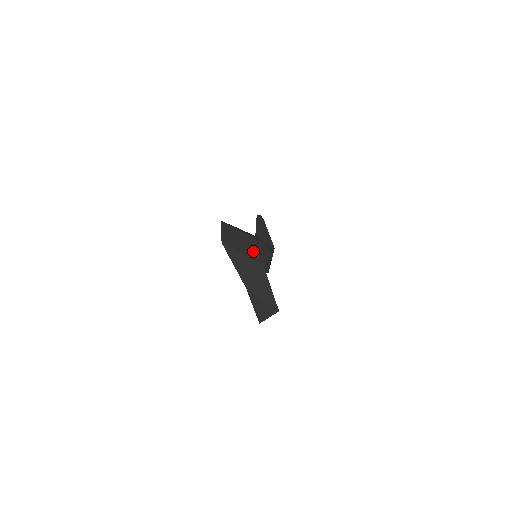
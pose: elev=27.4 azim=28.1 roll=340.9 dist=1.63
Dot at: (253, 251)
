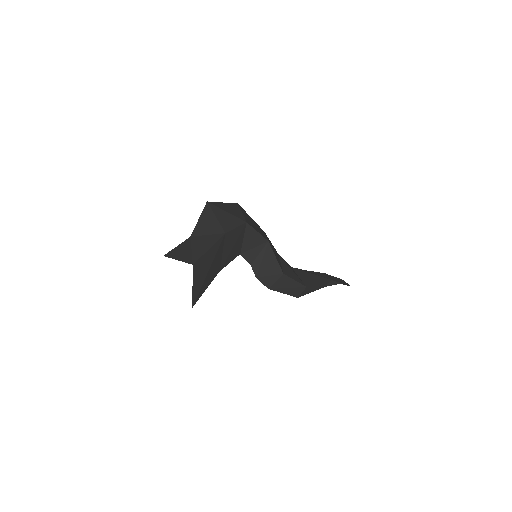
Dot at: (229, 223)
